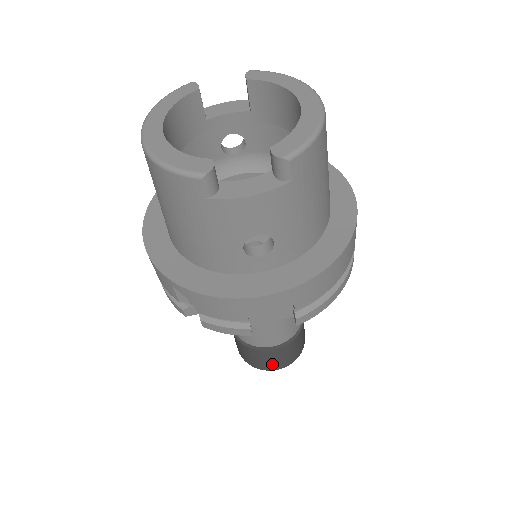
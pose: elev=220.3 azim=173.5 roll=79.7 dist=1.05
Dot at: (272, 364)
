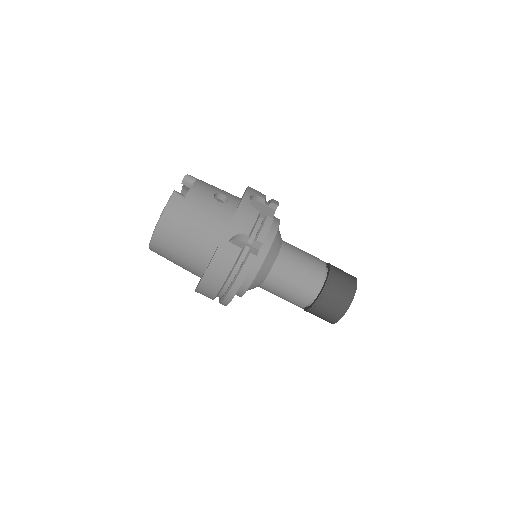
Dot at: (348, 282)
